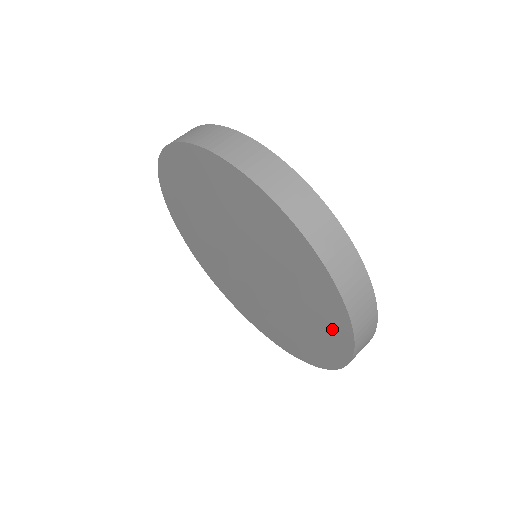
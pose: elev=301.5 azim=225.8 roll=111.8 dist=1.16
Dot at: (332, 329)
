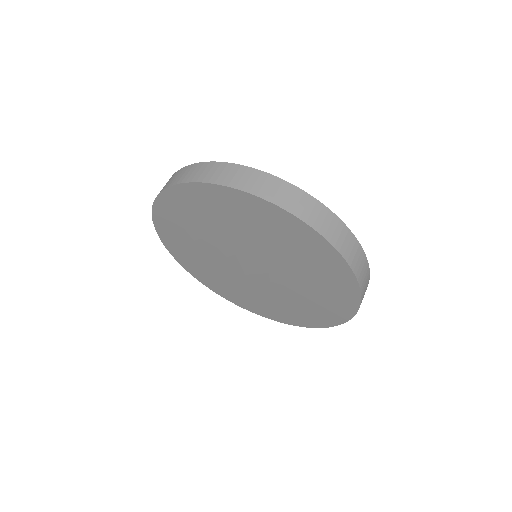
Dot at: (292, 231)
